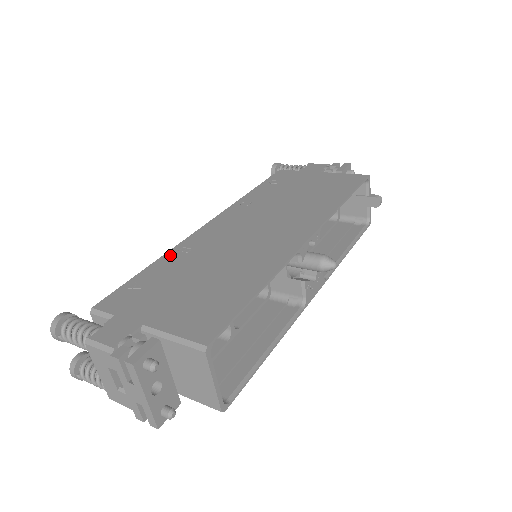
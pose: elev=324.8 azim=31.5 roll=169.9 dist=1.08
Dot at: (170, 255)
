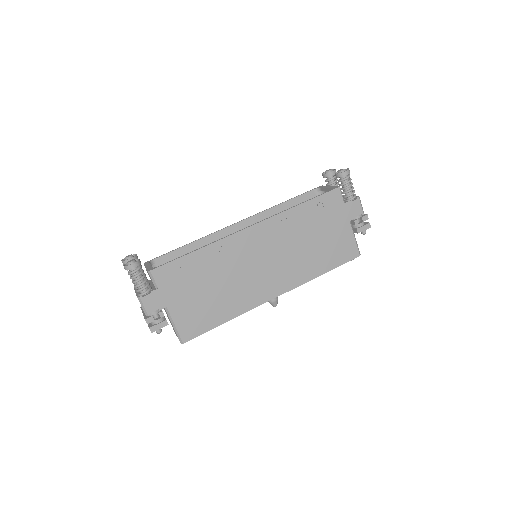
Dot at: (210, 250)
